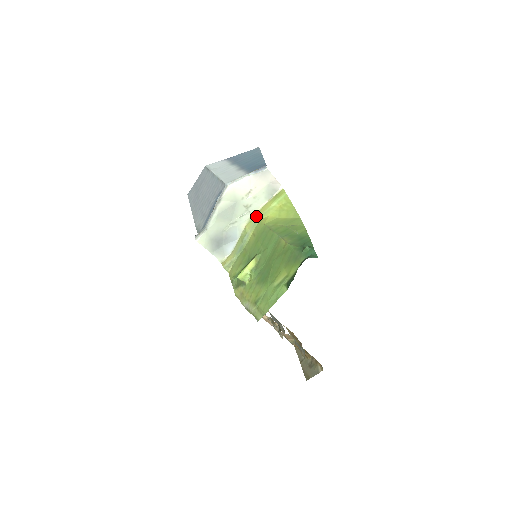
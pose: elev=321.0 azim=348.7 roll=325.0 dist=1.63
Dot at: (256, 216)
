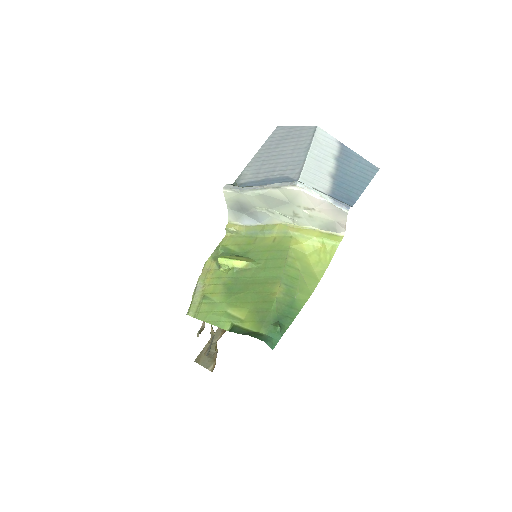
Dot at: (295, 229)
